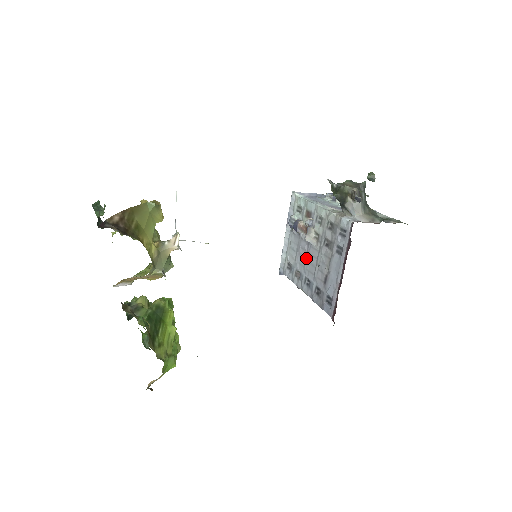
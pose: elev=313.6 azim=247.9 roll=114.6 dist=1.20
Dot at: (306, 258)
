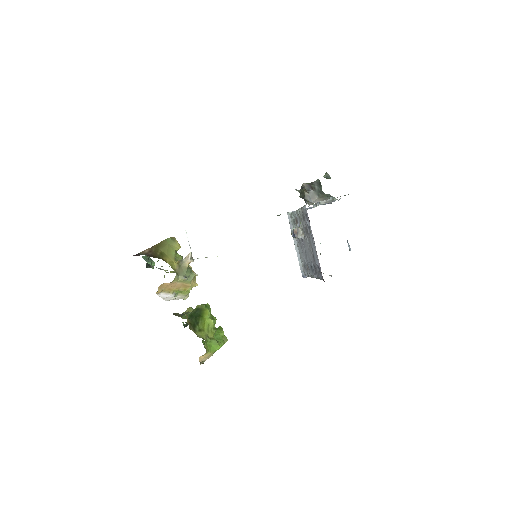
Dot at: (305, 252)
